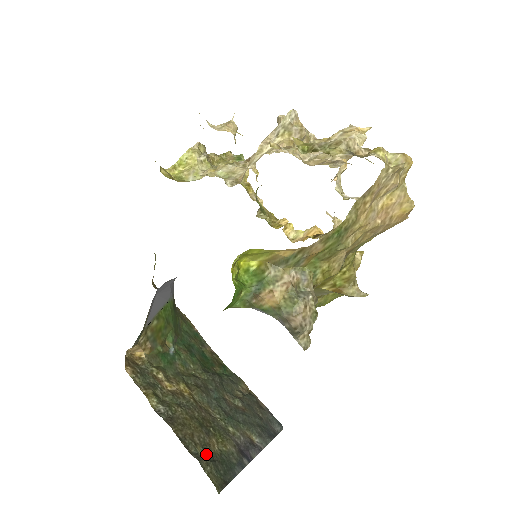
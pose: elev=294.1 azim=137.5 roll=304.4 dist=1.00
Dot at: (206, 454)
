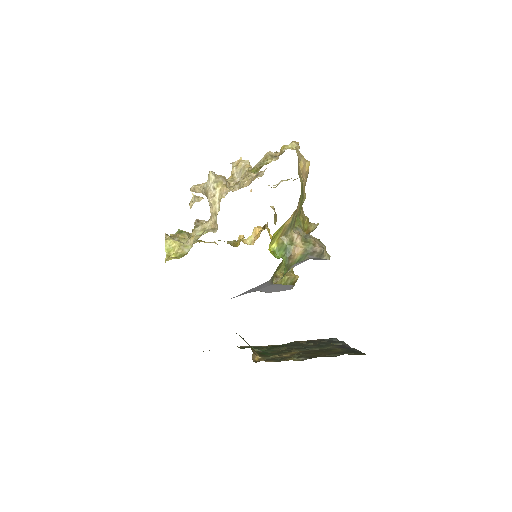
Dot at: (341, 353)
